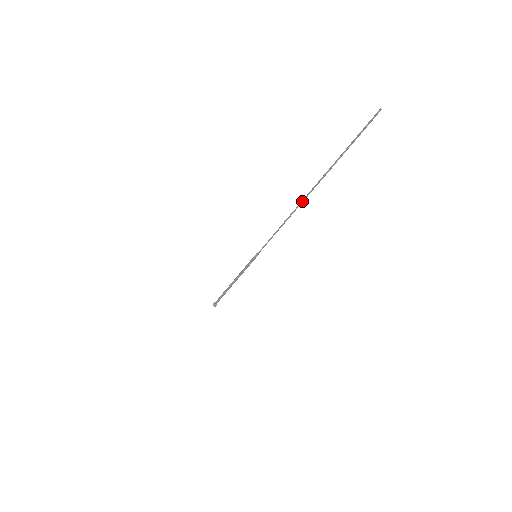
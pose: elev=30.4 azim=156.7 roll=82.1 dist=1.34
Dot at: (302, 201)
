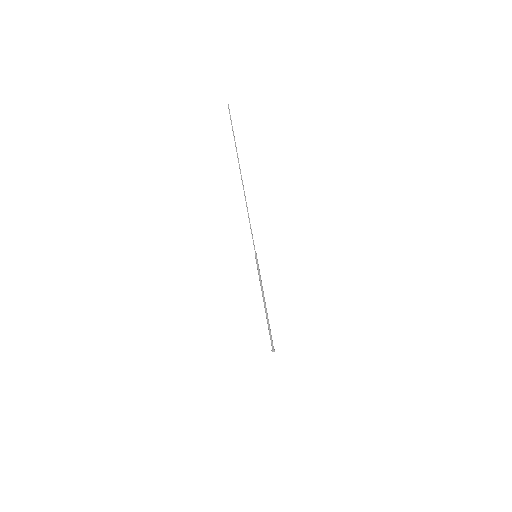
Dot at: (242, 183)
